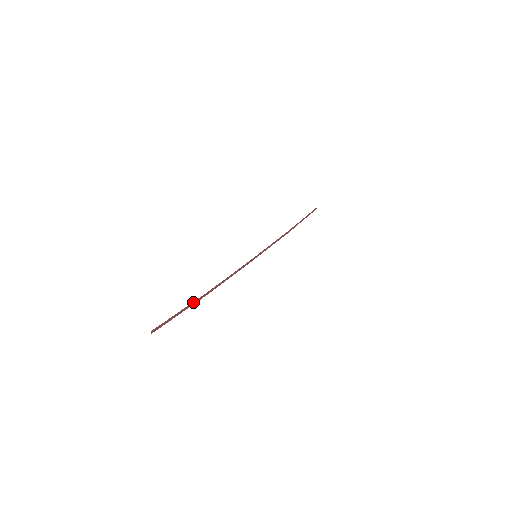
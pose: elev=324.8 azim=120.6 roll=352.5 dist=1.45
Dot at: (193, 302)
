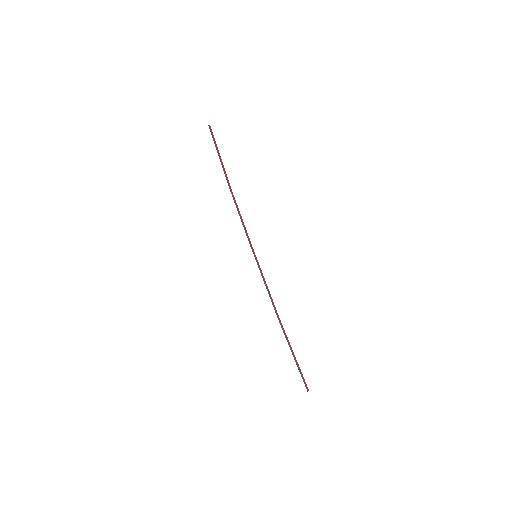
Dot at: (224, 168)
